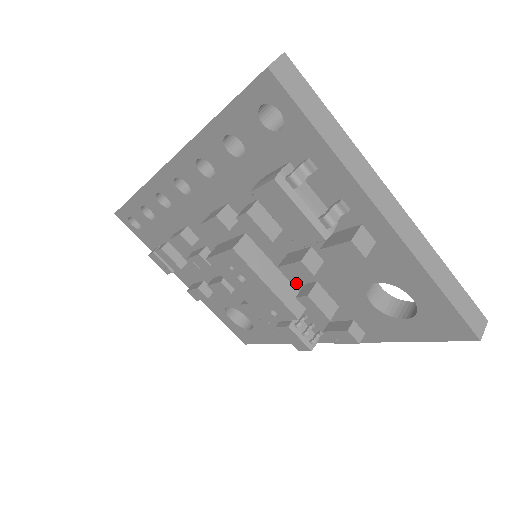
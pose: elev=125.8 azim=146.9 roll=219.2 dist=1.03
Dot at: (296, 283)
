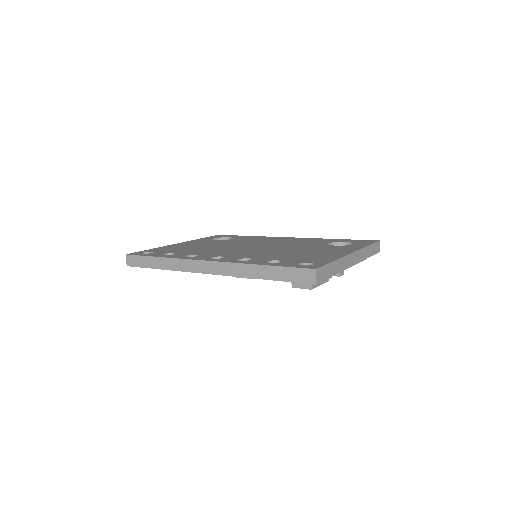
Dot at: occluded
